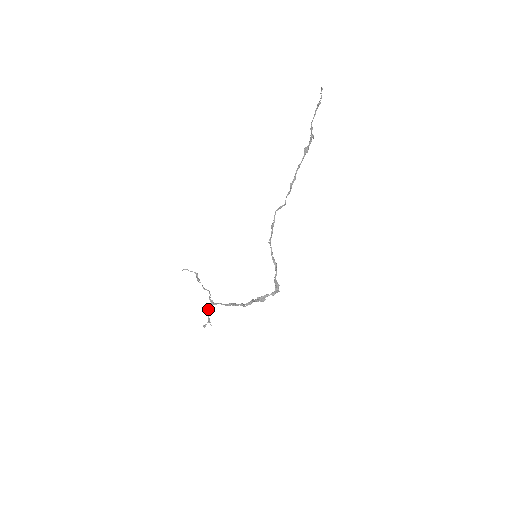
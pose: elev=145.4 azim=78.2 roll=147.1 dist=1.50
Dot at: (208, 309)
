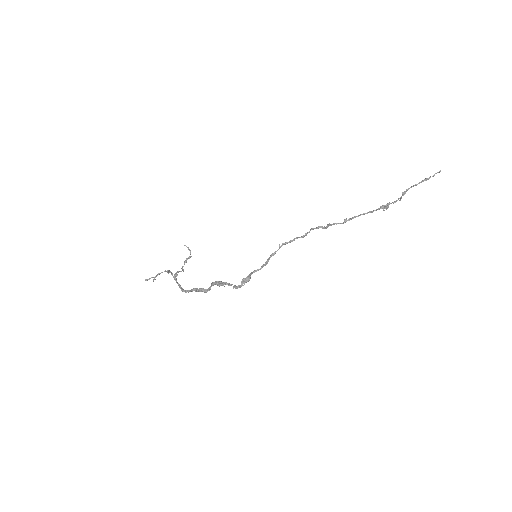
Dot at: (167, 270)
